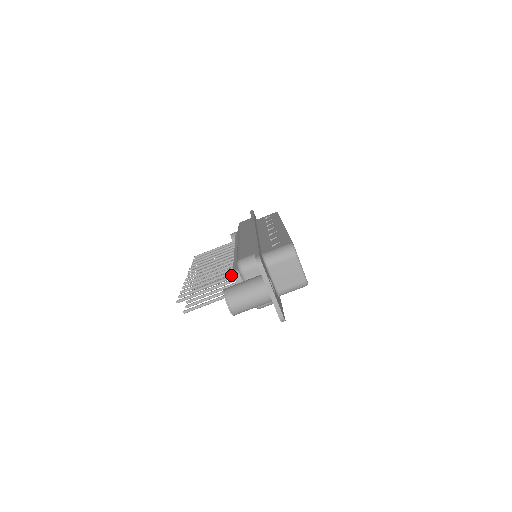
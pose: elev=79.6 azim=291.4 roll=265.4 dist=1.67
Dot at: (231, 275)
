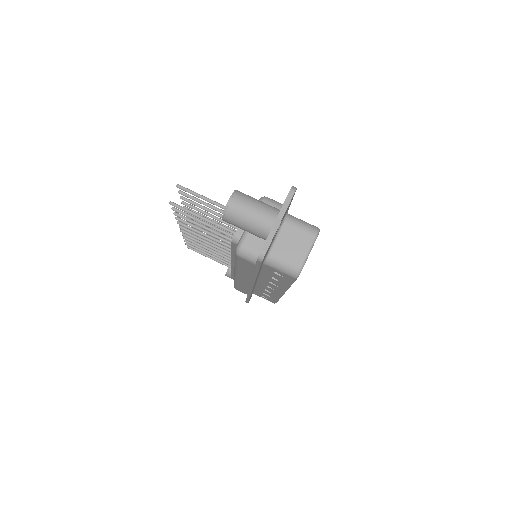
Dot at: occluded
